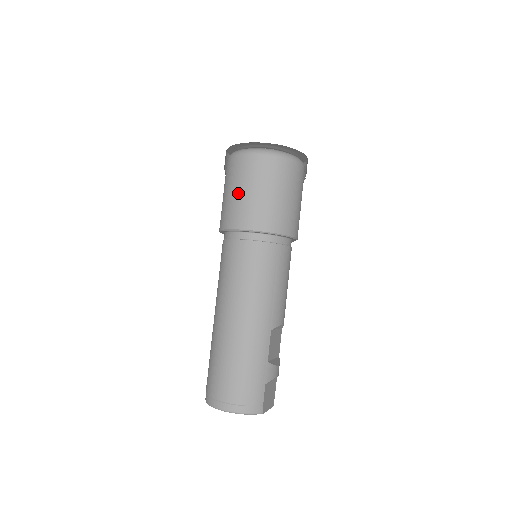
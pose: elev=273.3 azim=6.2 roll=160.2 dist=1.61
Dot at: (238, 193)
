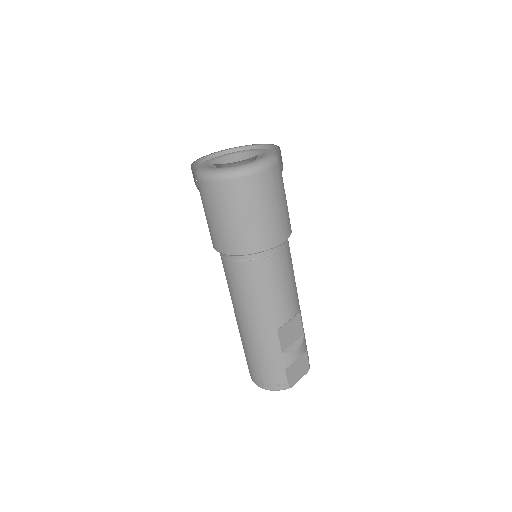
Dot at: (208, 218)
